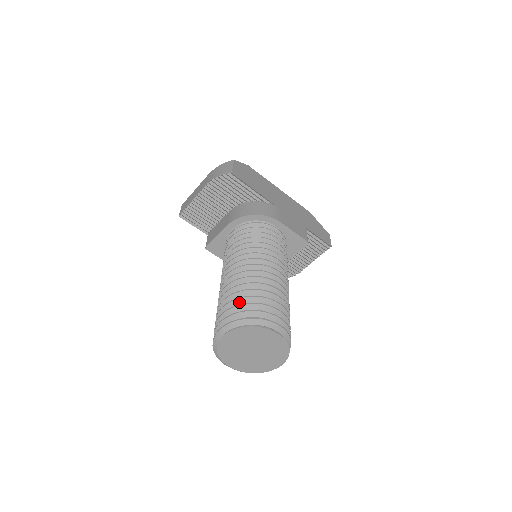
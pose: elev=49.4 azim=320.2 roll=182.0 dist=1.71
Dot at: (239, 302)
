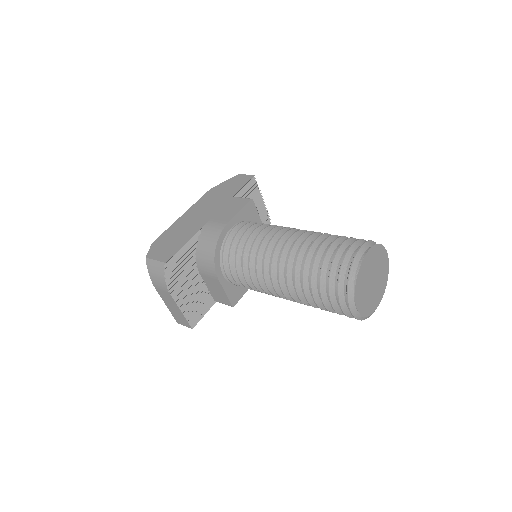
Dot at: (323, 285)
